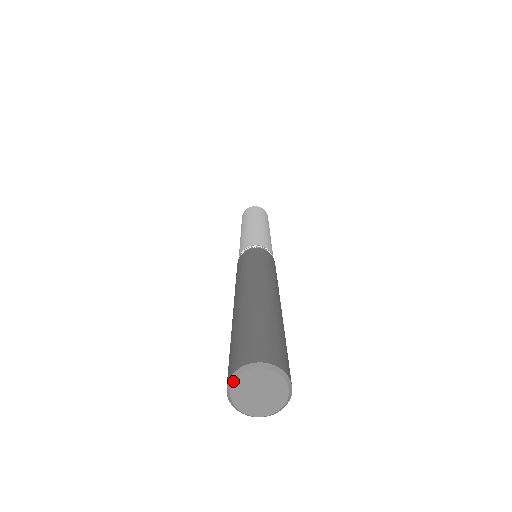
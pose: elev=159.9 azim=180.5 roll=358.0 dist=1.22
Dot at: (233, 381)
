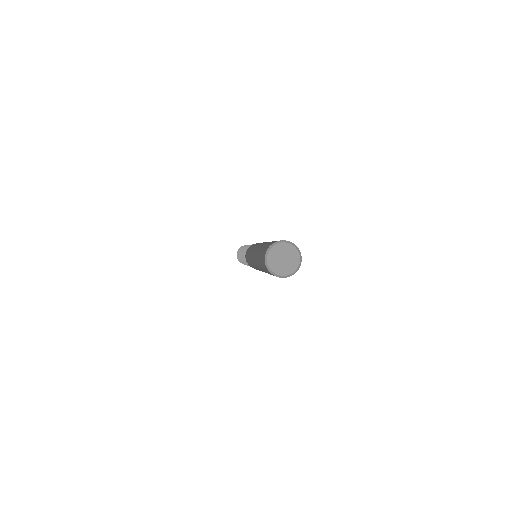
Dot at: (269, 267)
